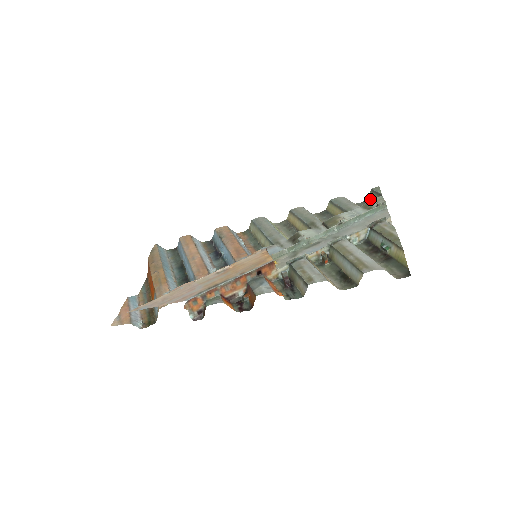
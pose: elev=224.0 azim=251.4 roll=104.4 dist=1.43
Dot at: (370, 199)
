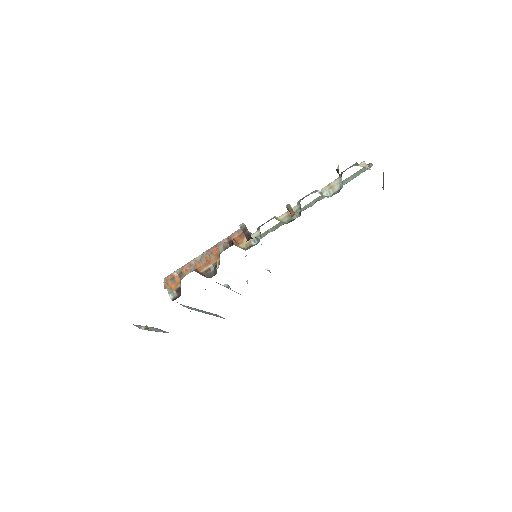
Dot at: (383, 187)
